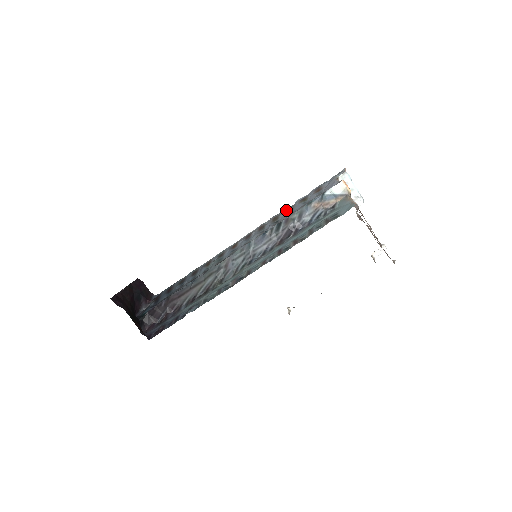
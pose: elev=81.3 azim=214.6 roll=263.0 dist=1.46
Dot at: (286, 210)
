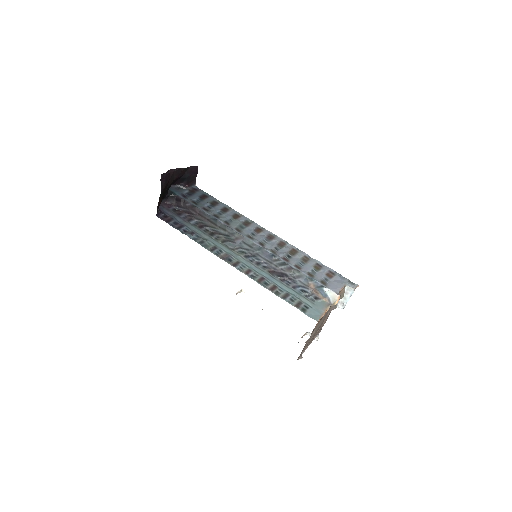
Dot at: (304, 257)
